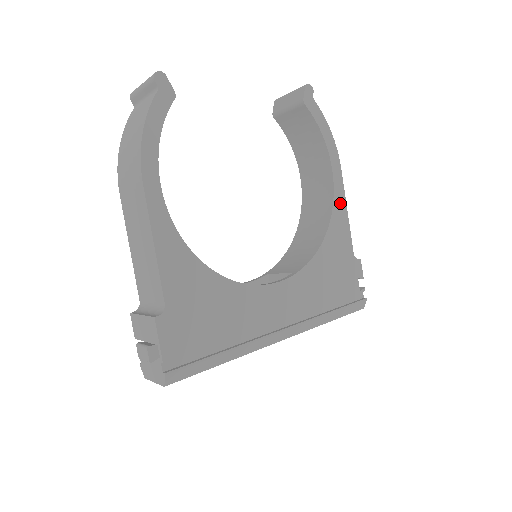
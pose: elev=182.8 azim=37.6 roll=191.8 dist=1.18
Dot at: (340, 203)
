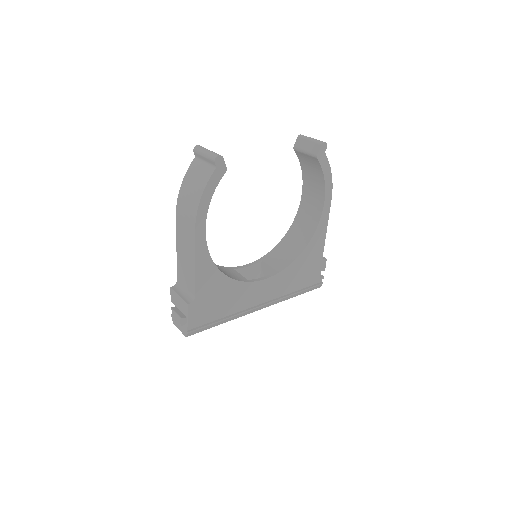
Dot at: (323, 224)
